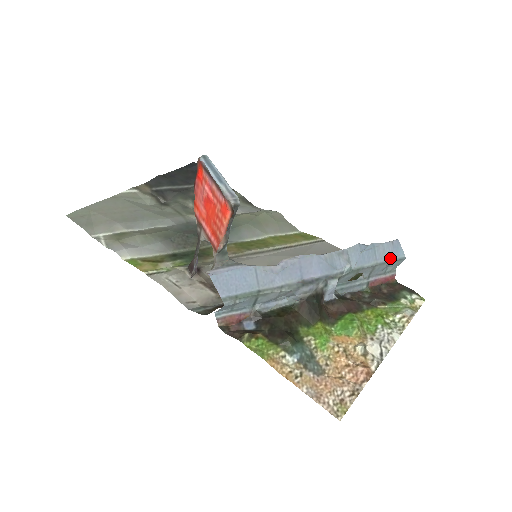
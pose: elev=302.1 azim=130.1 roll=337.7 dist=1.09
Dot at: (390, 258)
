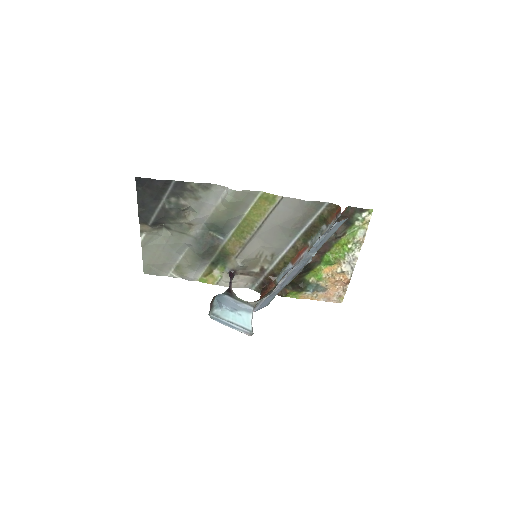
Dot at: (337, 229)
